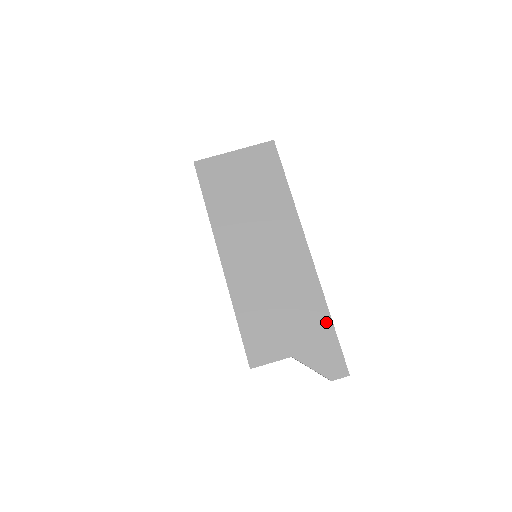
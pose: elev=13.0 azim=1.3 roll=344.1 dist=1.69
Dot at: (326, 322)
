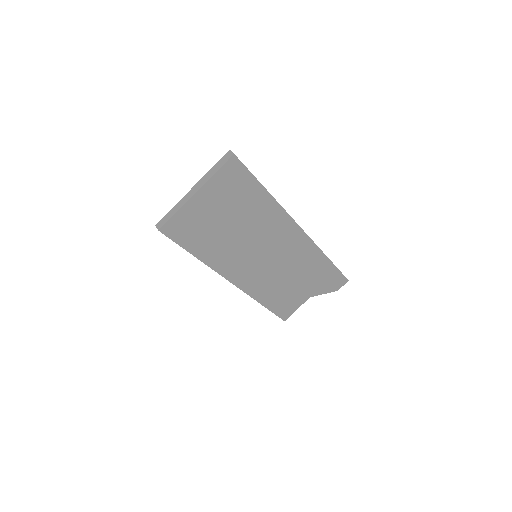
Dot at: (327, 265)
